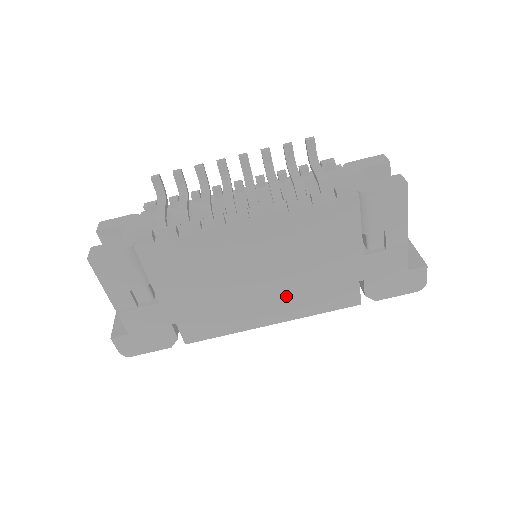
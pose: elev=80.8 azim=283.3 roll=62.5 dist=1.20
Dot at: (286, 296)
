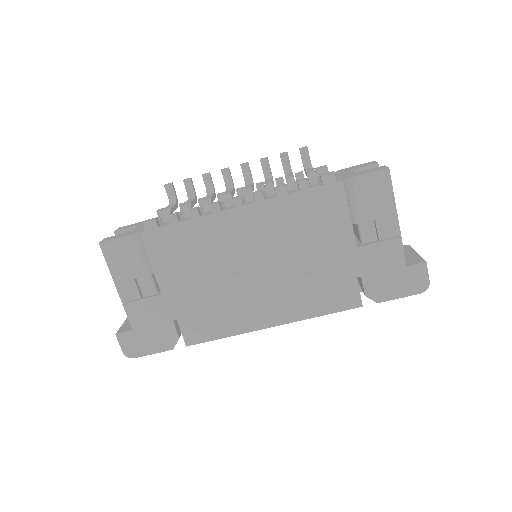
Dot at: (283, 292)
